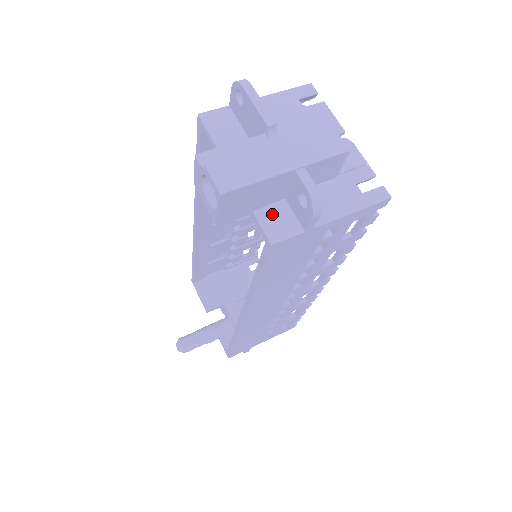
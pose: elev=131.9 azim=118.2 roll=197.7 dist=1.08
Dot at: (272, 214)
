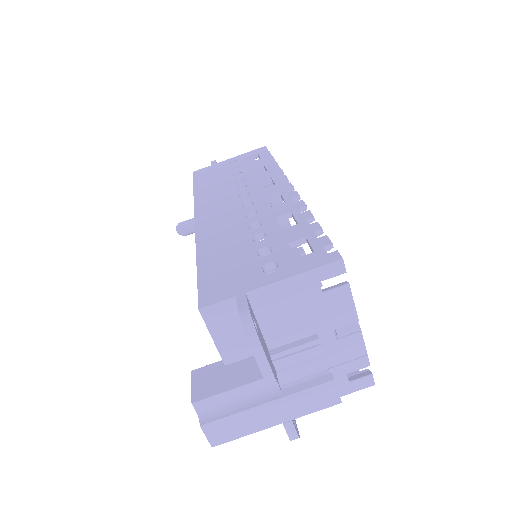
Dot at: occluded
